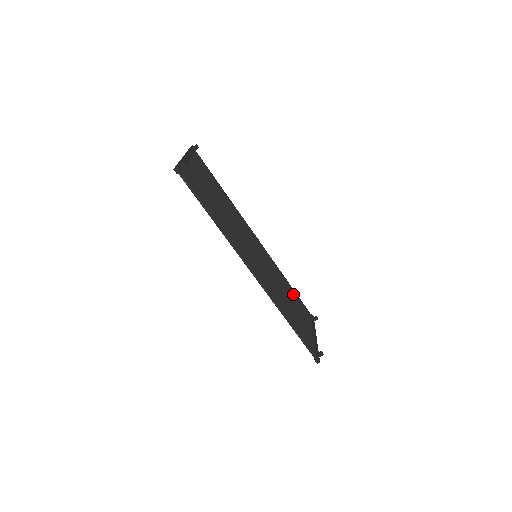
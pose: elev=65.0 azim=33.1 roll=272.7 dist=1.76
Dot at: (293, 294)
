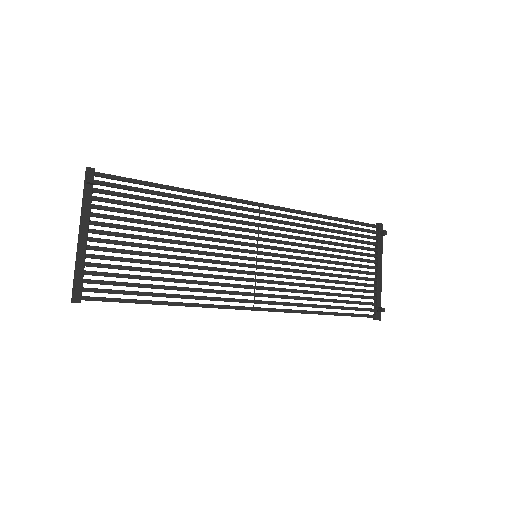
Dot at: (338, 233)
